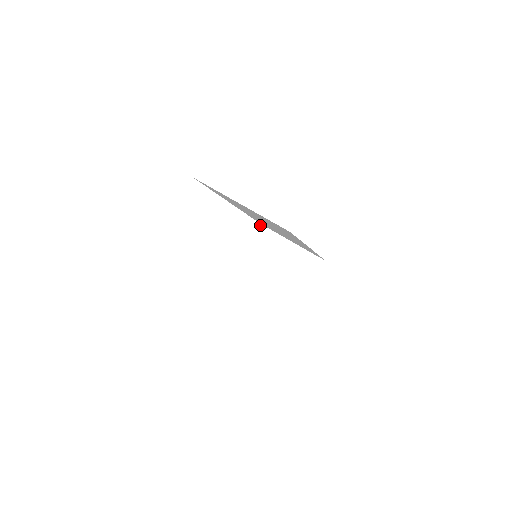
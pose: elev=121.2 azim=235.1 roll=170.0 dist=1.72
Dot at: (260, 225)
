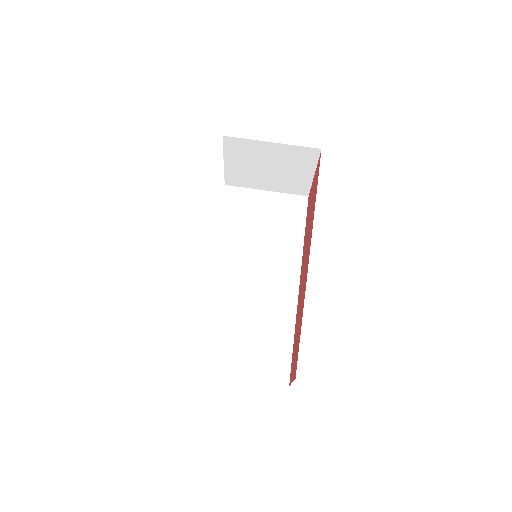
Dot at: occluded
